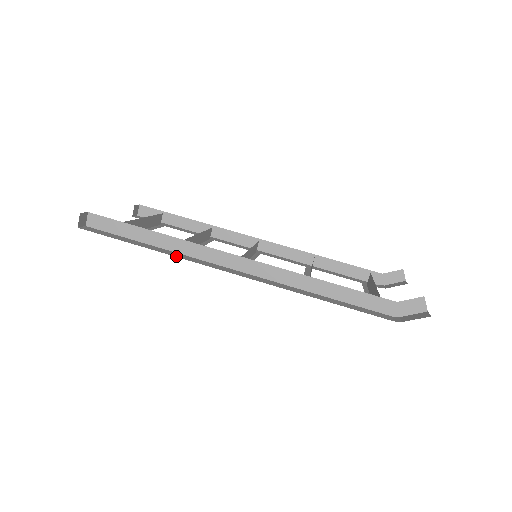
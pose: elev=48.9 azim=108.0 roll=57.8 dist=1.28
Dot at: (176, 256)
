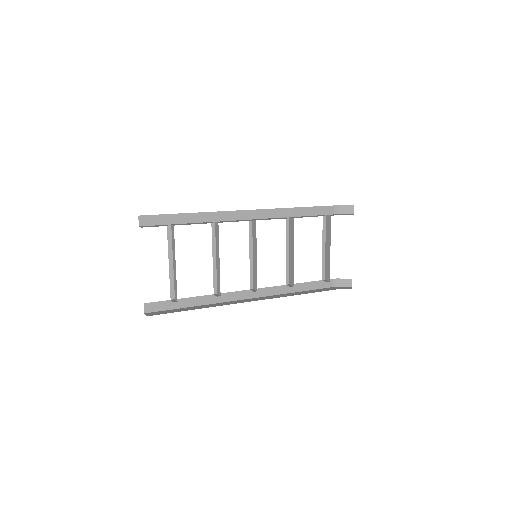
Dot at: (214, 303)
